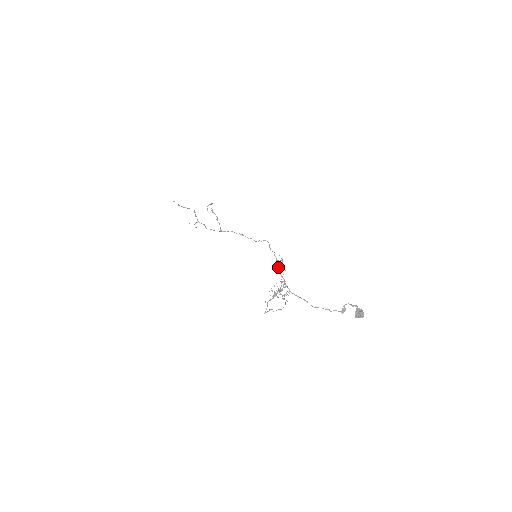
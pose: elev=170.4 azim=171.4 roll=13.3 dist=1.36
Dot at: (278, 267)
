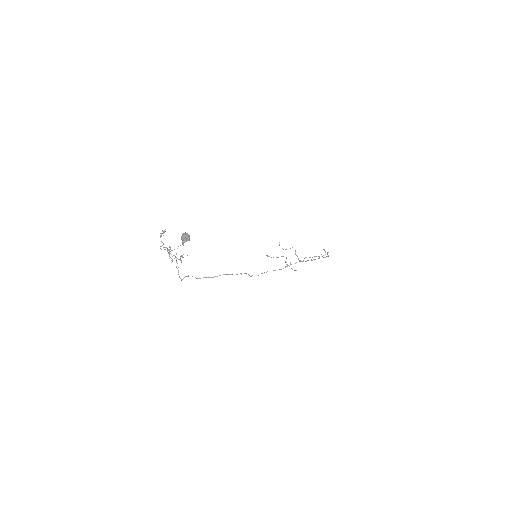
Dot at: occluded
